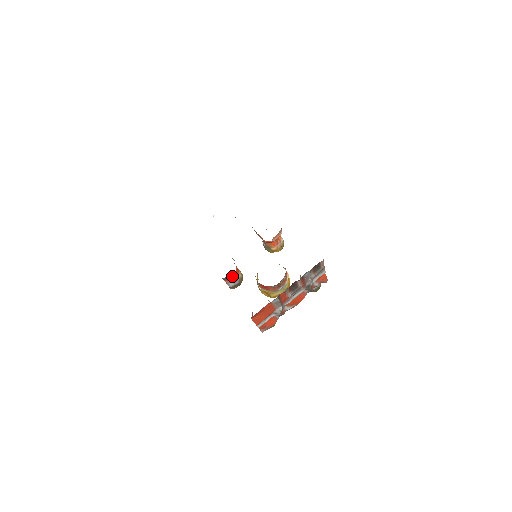
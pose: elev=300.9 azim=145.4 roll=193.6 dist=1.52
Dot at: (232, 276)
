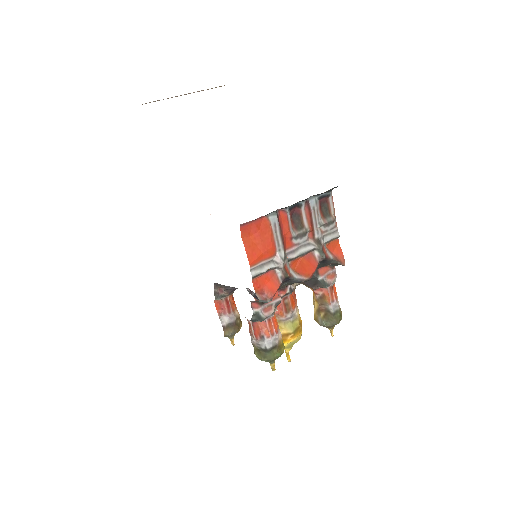
Dot at: (226, 291)
